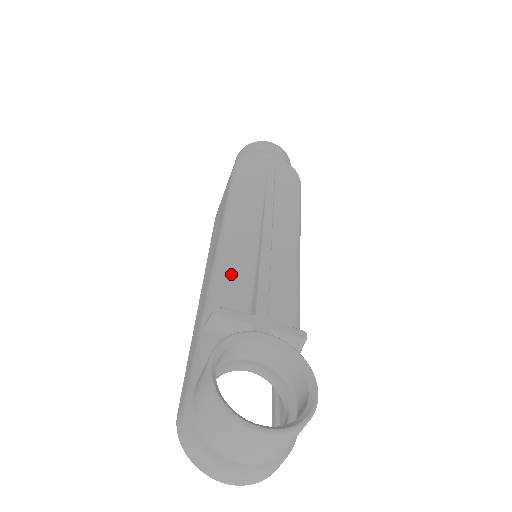
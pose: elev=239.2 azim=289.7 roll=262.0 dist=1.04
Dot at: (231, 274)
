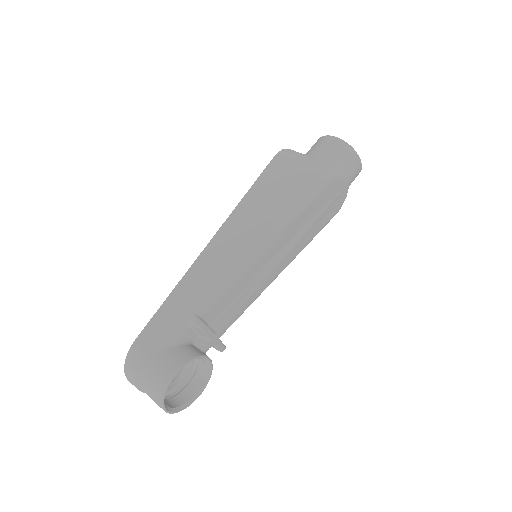
Dot at: (231, 289)
